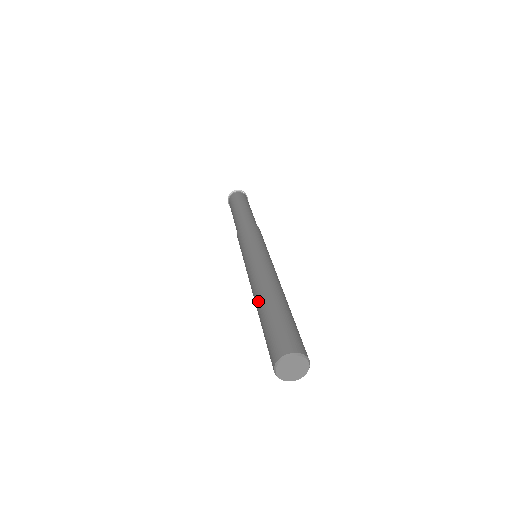
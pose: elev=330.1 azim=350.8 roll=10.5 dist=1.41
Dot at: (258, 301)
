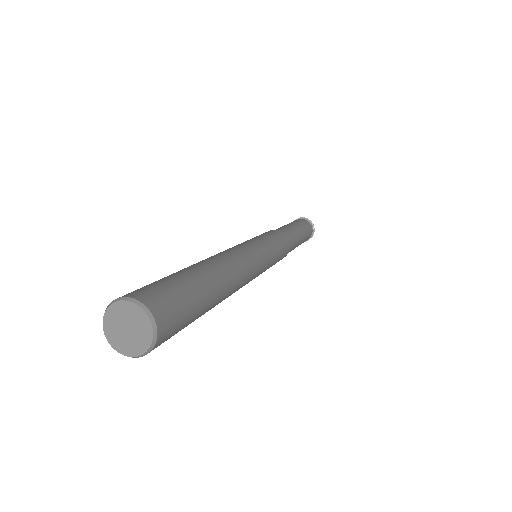
Dot at: (204, 261)
